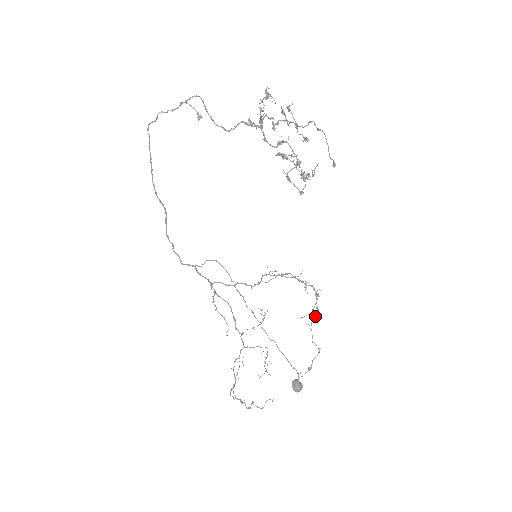
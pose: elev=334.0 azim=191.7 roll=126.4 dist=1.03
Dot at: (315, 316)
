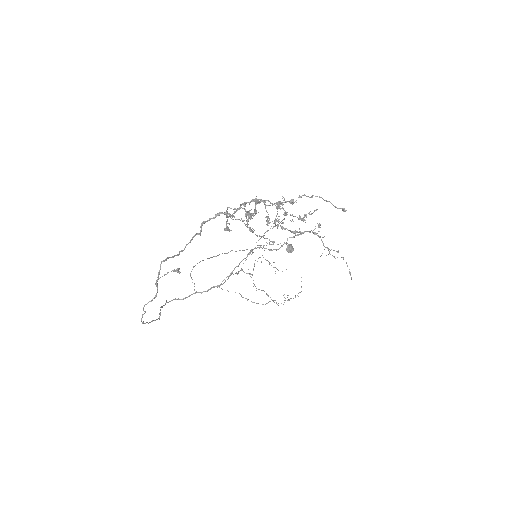
Dot at: occluded
